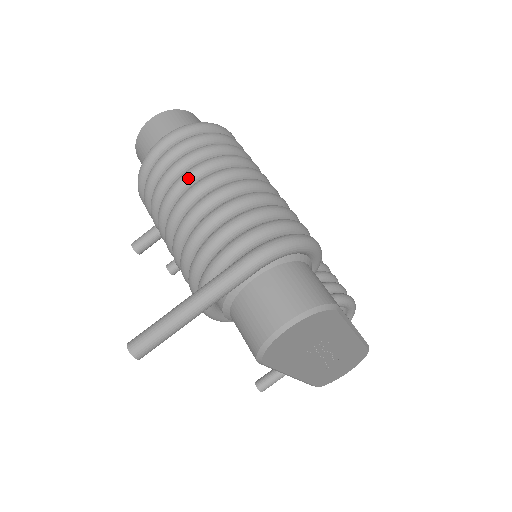
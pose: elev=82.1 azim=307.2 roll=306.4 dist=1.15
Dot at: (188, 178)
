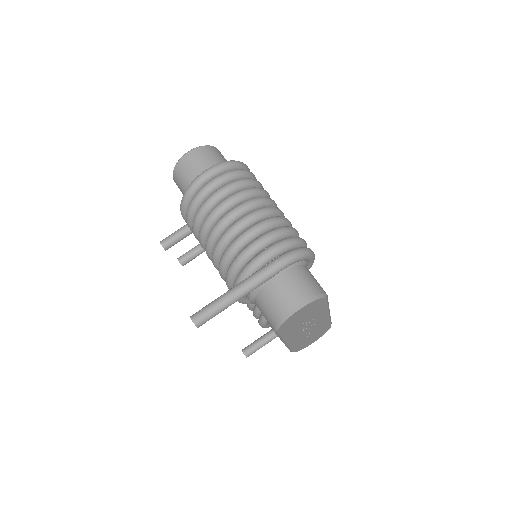
Dot at: (228, 204)
